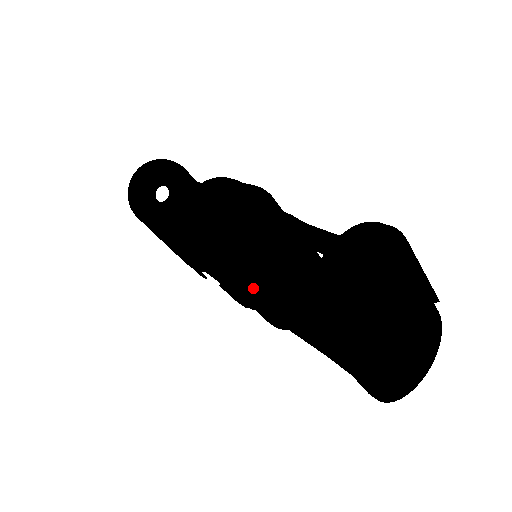
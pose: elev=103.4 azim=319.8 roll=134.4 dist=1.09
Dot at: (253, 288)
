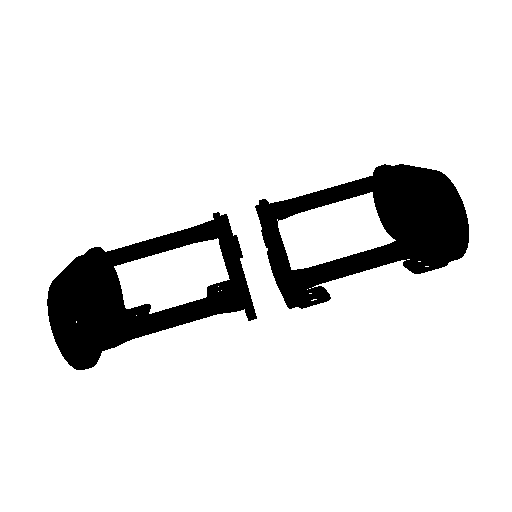
Dot at: (317, 277)
